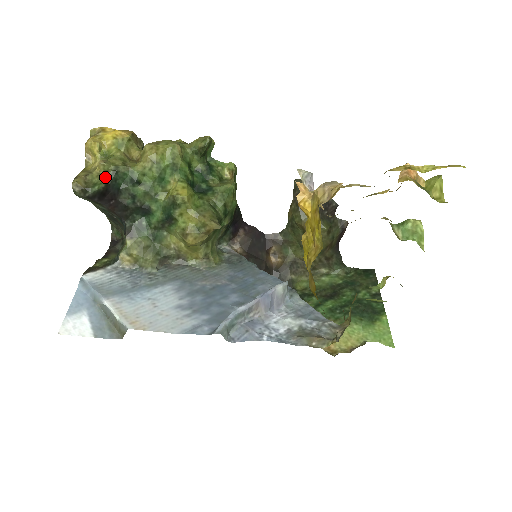
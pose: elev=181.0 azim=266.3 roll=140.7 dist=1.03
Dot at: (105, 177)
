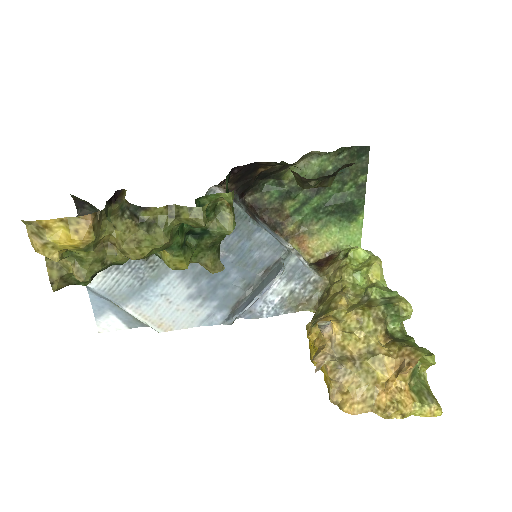
Dot at: occluded
